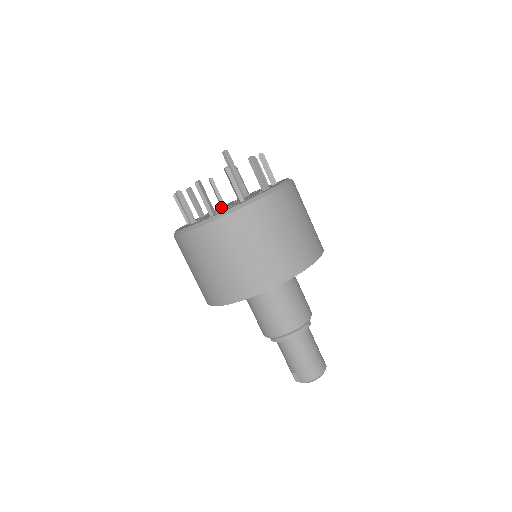
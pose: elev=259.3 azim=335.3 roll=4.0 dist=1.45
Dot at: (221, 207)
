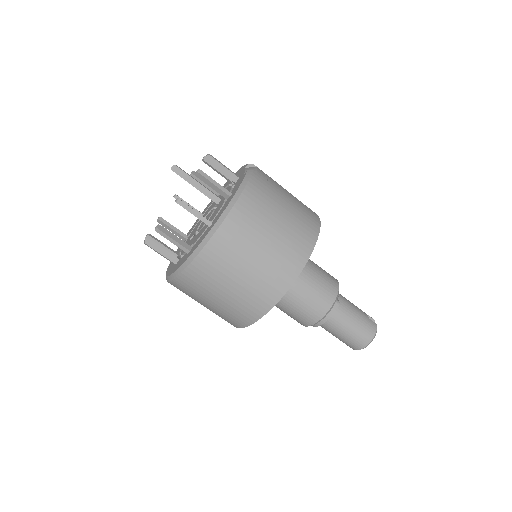
Dot at: occluded
